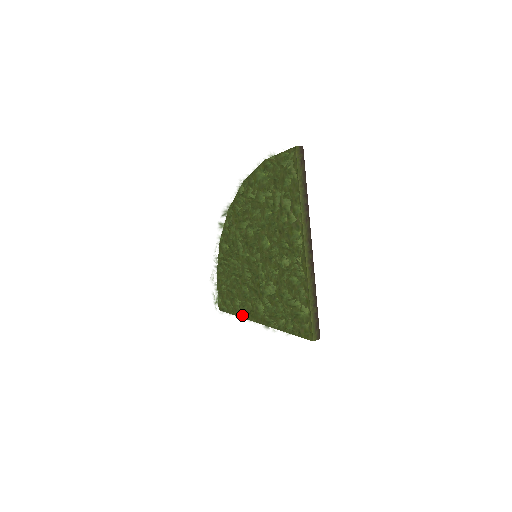
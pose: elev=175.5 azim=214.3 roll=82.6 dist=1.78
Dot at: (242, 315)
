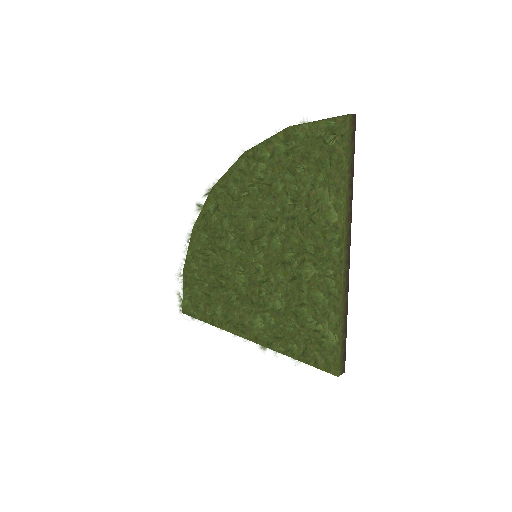
Dot at: (224, 327)
